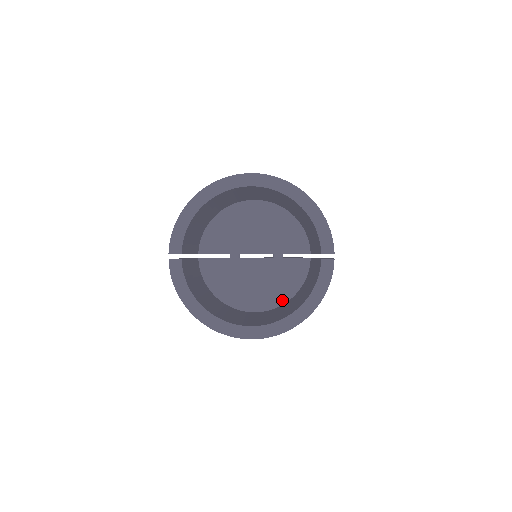
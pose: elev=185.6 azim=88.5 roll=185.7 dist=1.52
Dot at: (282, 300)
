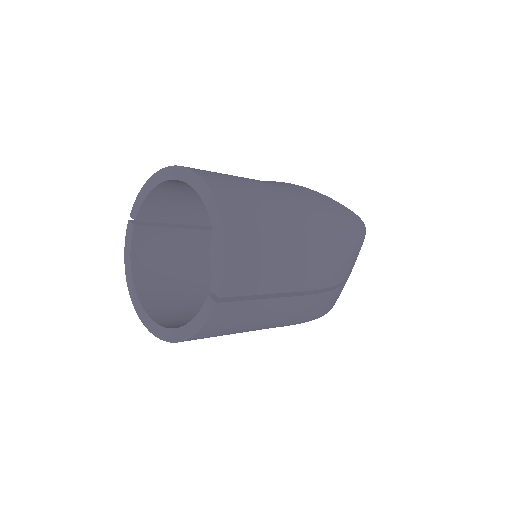
Dot at: occluded
